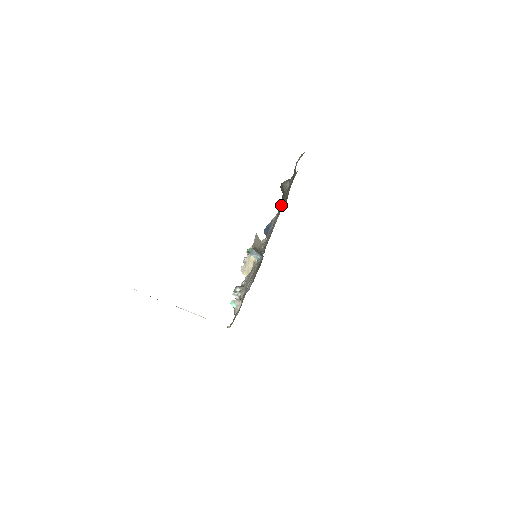
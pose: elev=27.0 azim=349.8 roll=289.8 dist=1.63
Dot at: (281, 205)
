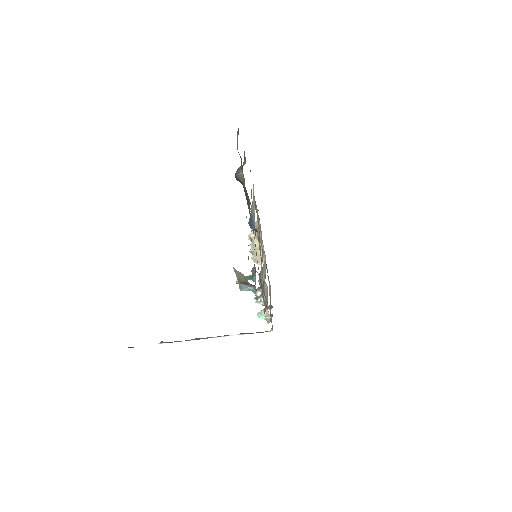
Dot at: (247, 203)
